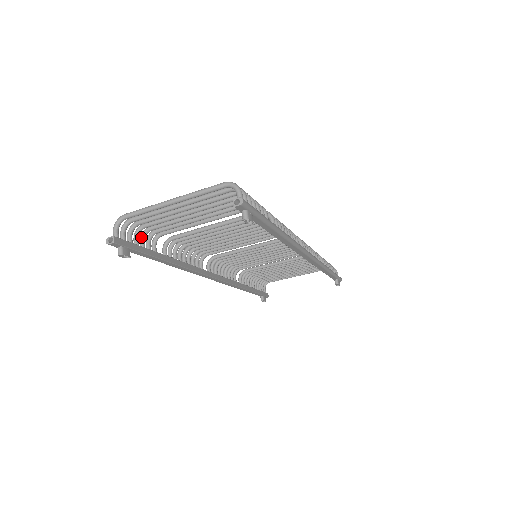
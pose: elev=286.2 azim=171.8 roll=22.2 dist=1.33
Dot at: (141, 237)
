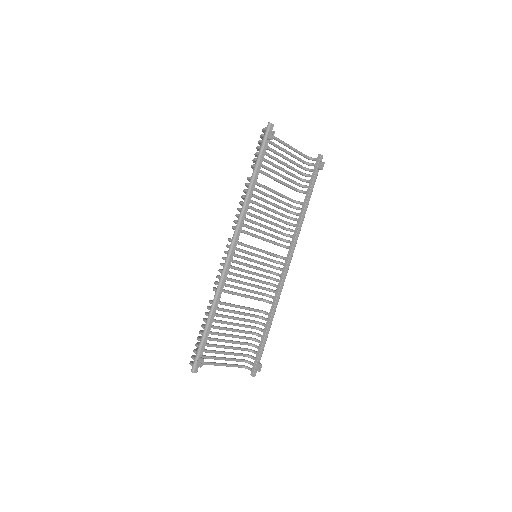
Dot at: (257, 152)
